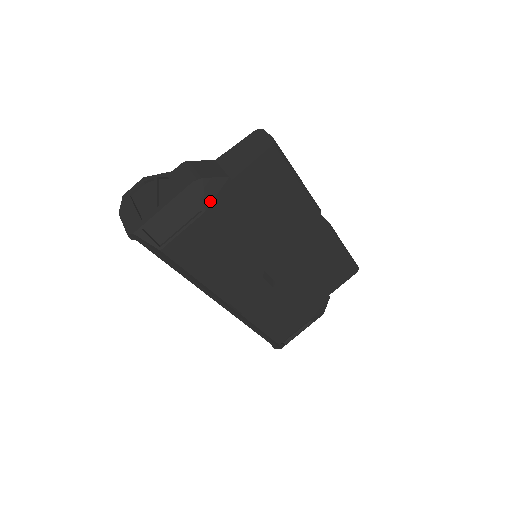
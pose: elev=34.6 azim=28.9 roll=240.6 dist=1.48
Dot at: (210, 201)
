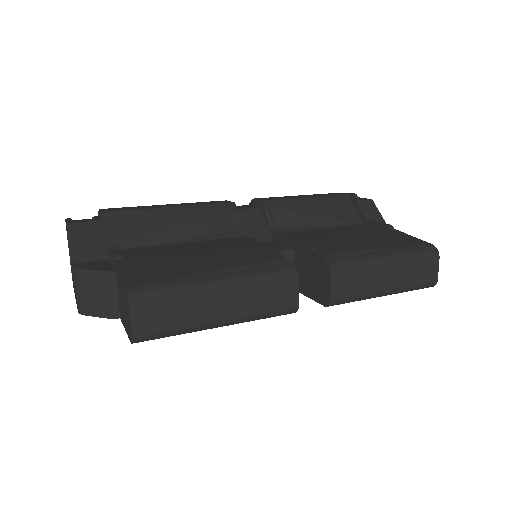
Dot at: occluded
